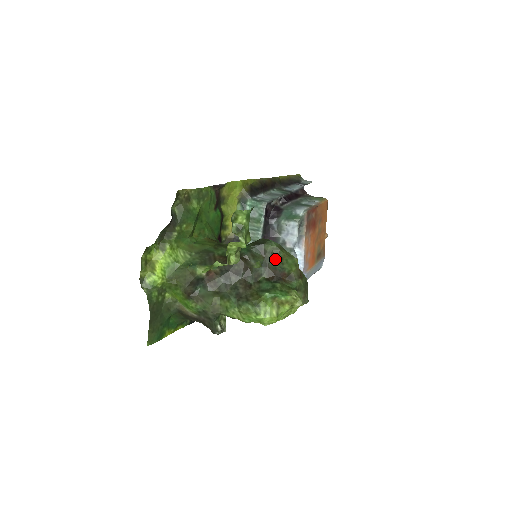
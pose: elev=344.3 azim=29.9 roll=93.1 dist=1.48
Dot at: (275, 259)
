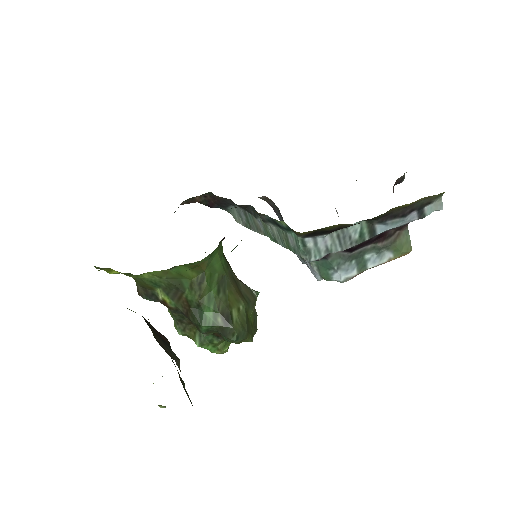
Dot at: (228, 340)
